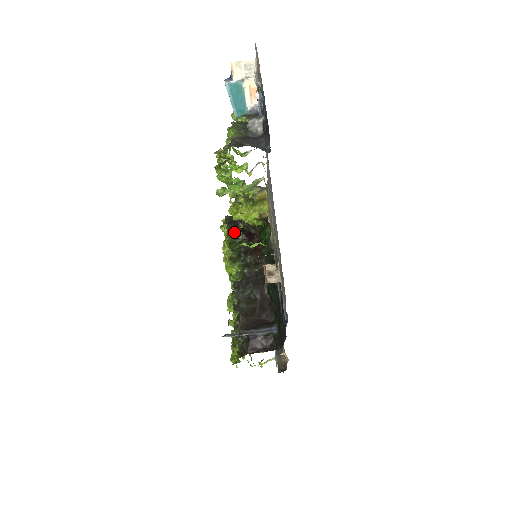
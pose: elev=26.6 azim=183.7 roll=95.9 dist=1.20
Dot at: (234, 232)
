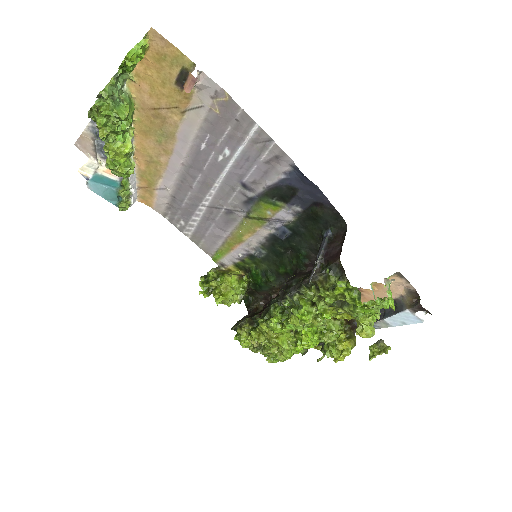
Dot at: (246, 318)
